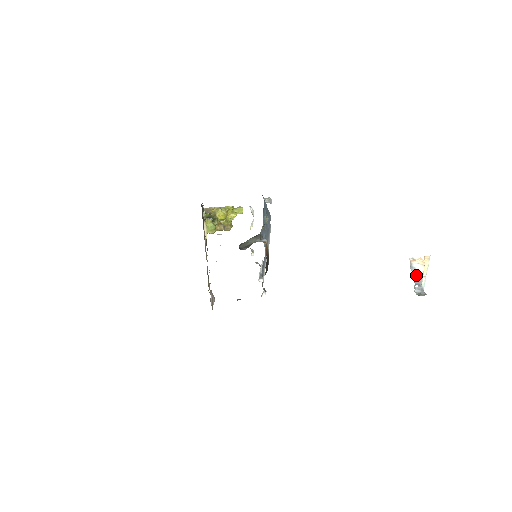
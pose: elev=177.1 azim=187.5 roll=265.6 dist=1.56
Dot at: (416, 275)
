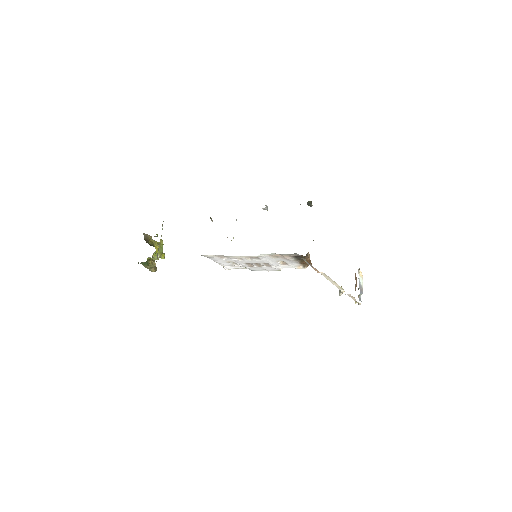
Dot at: (360, 285)
